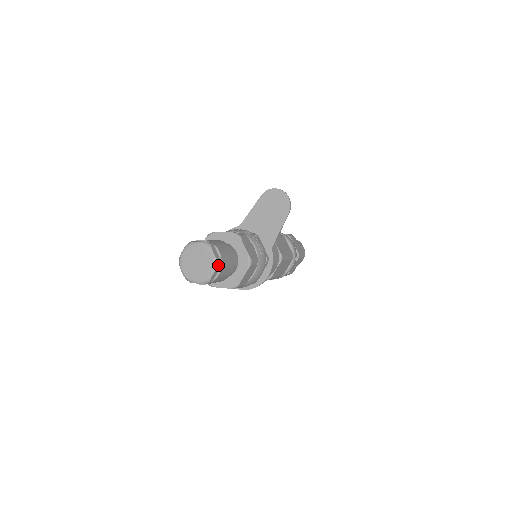
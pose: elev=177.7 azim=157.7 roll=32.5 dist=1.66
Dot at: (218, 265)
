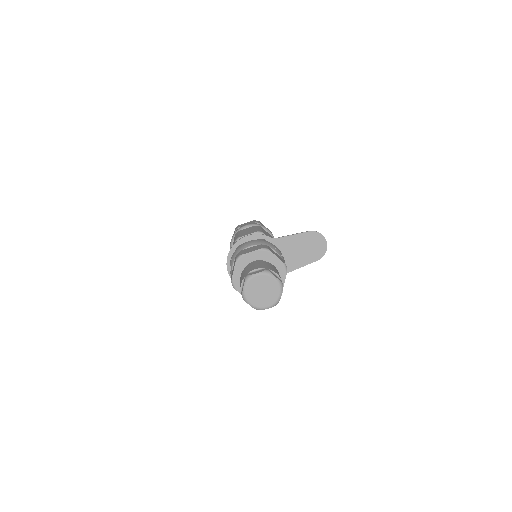
Dot at: occluded
